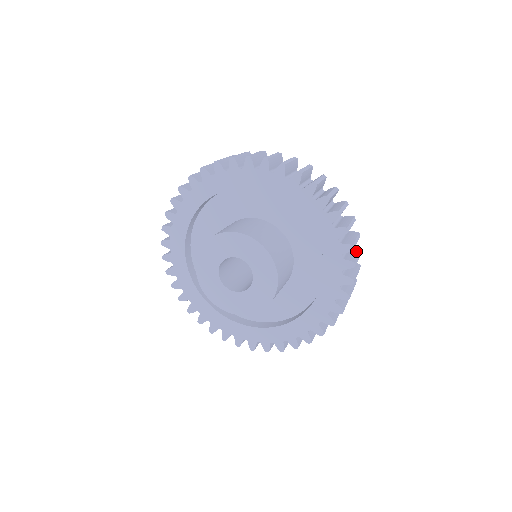
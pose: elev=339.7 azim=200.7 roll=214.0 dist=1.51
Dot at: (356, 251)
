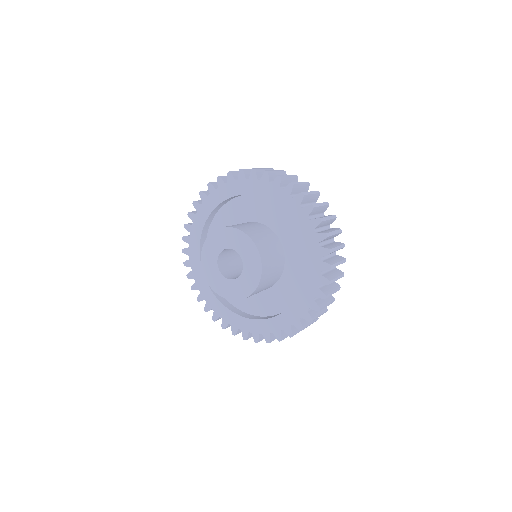
Dot at: (333, 229)
